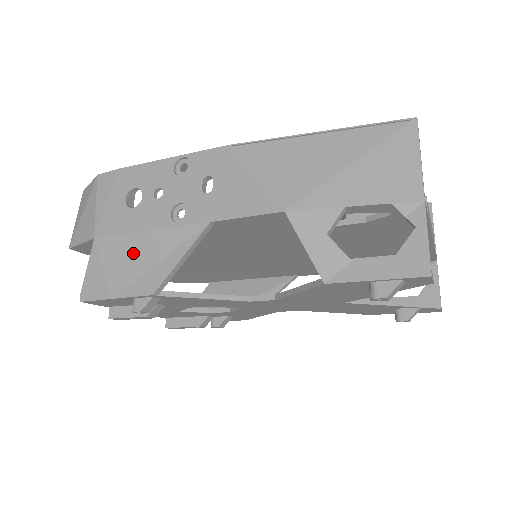
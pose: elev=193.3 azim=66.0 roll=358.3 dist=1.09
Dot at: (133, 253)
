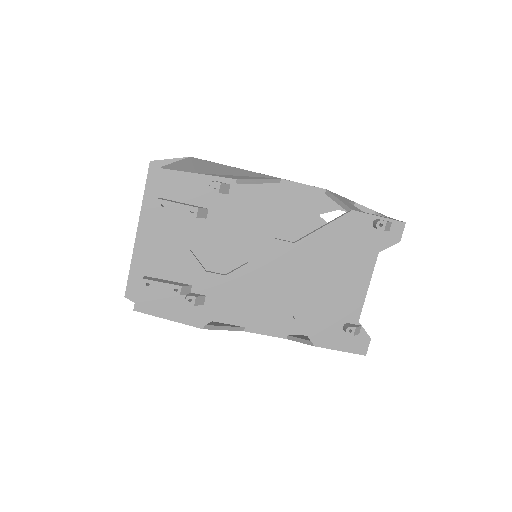
Dot at: (222, 168)
